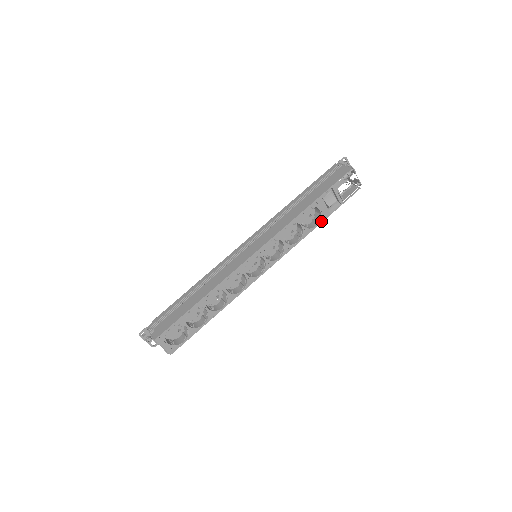
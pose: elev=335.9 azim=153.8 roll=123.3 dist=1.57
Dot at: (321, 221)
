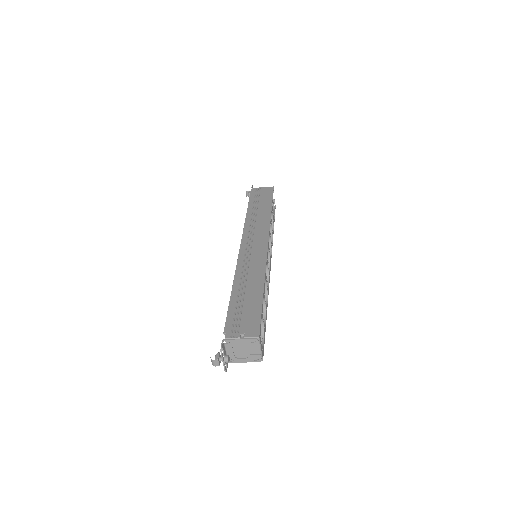
Dot at: (273, 227)
